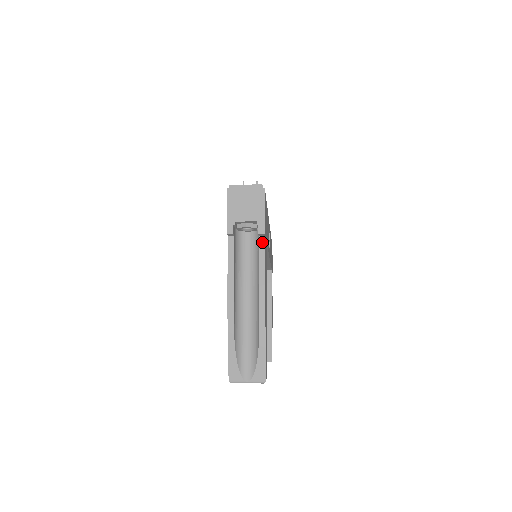
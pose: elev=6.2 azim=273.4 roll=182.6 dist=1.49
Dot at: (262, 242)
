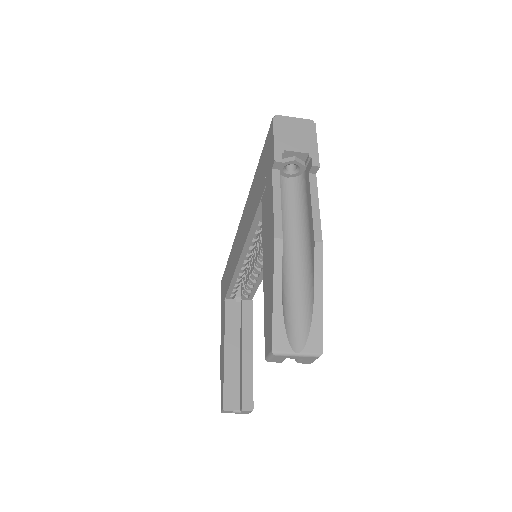
Dot at: (313, 180)
